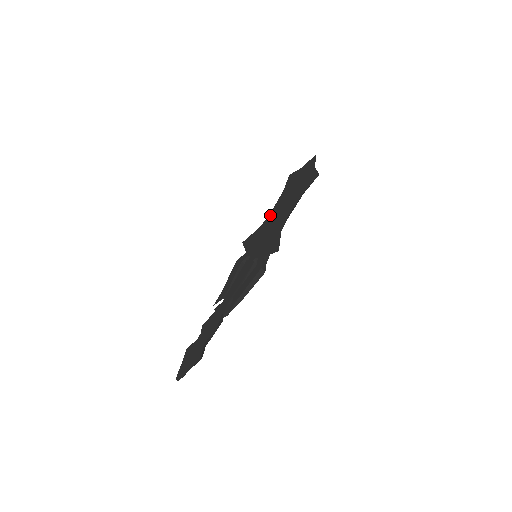
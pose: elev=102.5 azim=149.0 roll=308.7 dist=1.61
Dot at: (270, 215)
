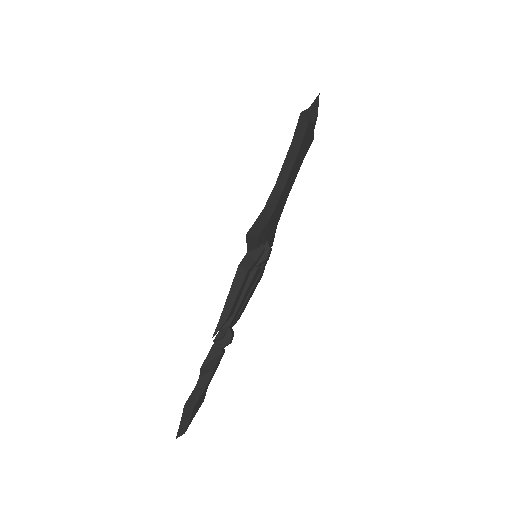
Dot at: occluded
